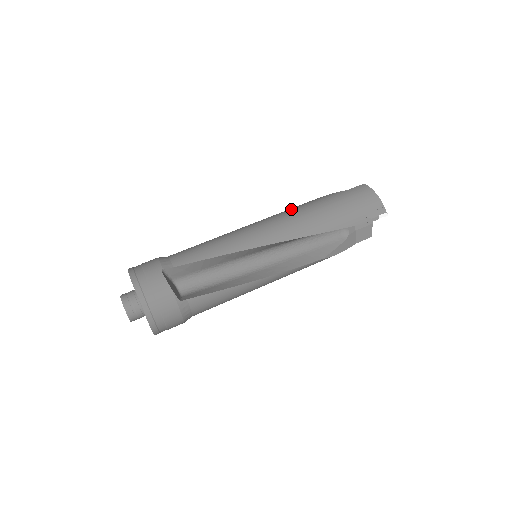
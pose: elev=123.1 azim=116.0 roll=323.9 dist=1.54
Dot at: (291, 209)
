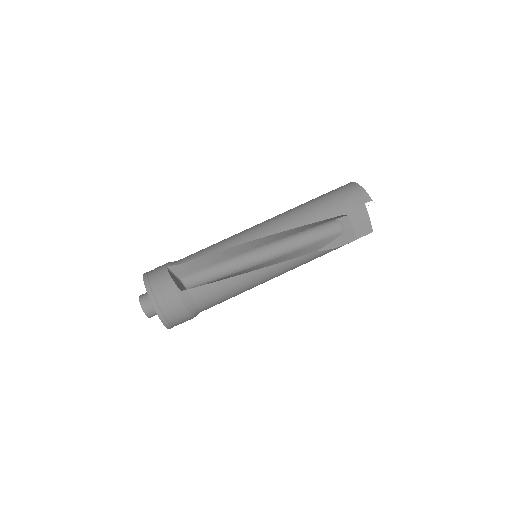
Dot at: occluded
